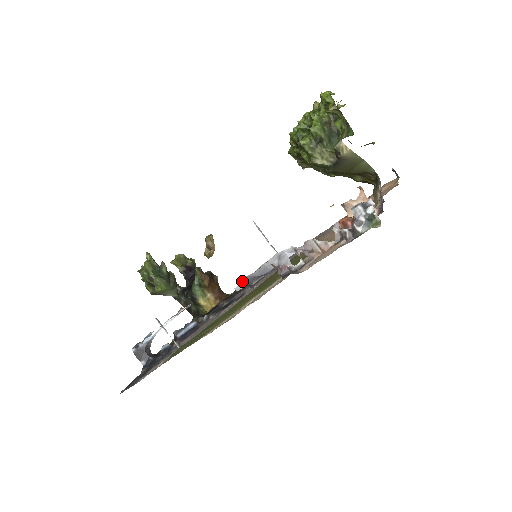
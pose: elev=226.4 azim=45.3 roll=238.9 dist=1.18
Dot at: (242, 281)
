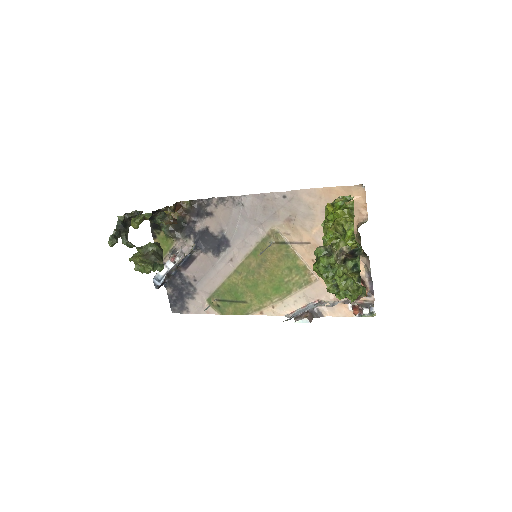
Dot at: occluded
